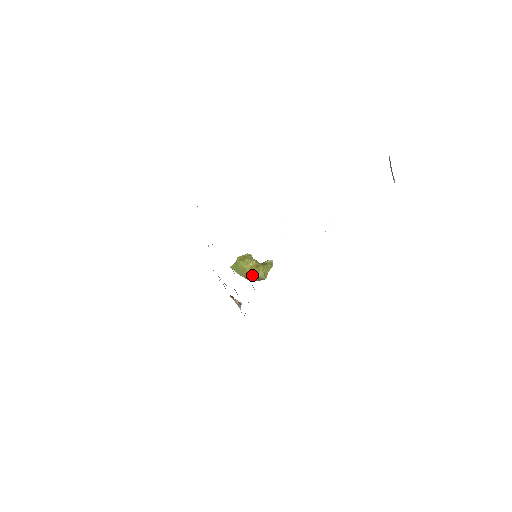
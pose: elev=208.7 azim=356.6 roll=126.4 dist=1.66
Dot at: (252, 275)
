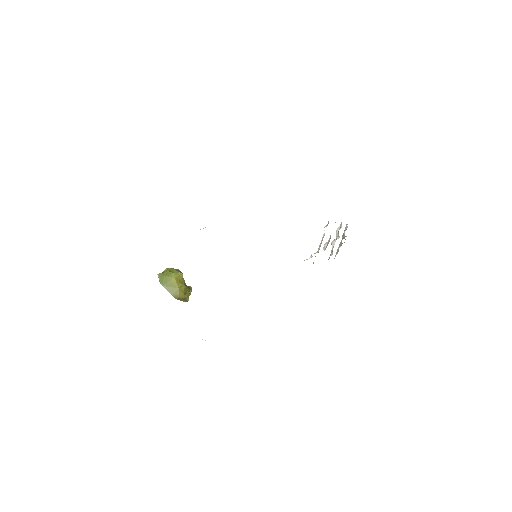
Dot at: (181, 291)
